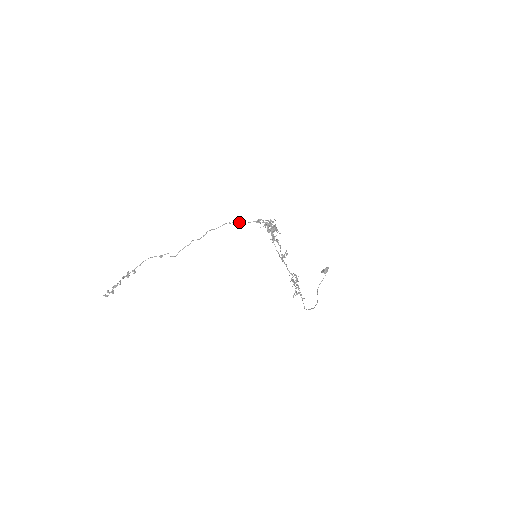
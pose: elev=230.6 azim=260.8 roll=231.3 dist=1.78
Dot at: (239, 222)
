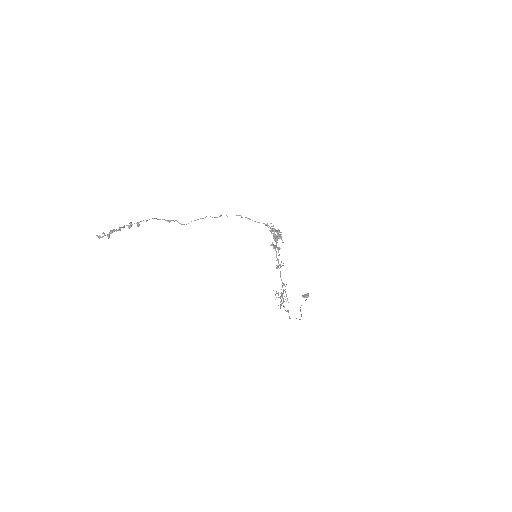
Dot at: (250, 219)
